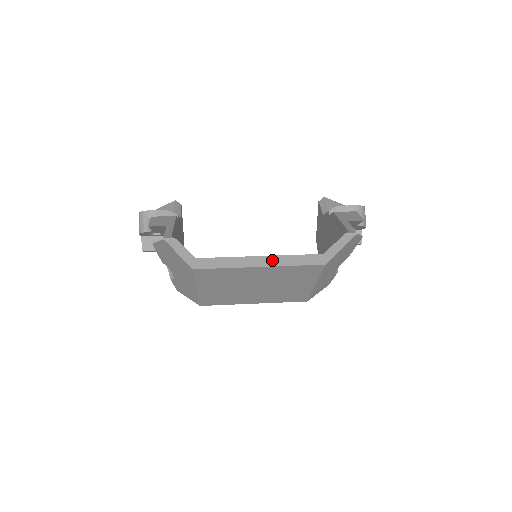
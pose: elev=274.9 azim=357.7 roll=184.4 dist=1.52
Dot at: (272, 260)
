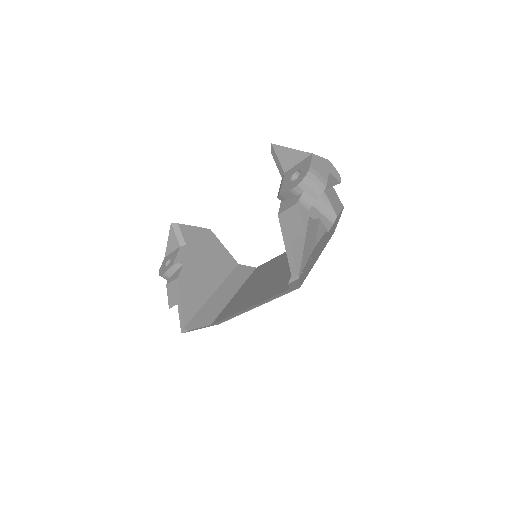
Dot at: (258, 305)
